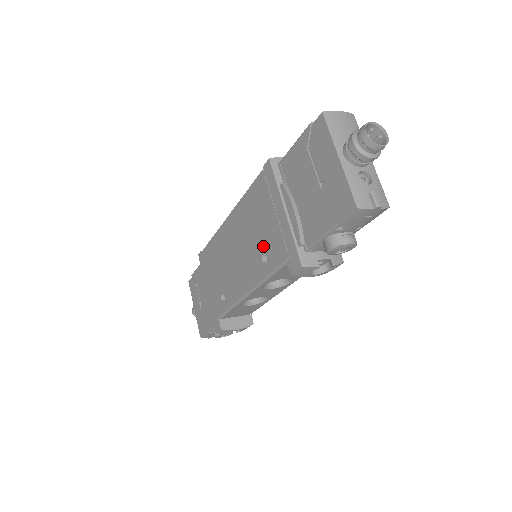
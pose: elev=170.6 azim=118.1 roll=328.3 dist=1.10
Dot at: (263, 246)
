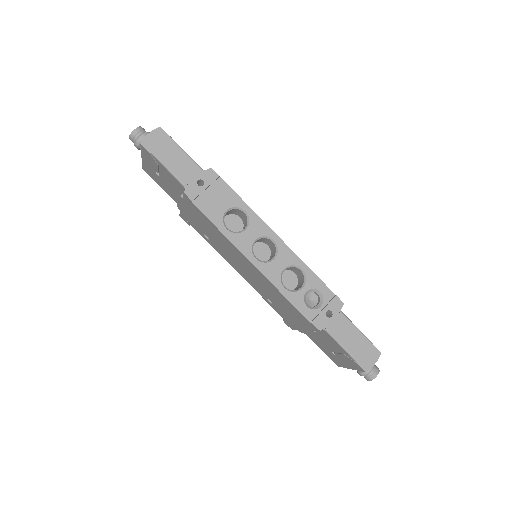
Dot at: (274, 303)
